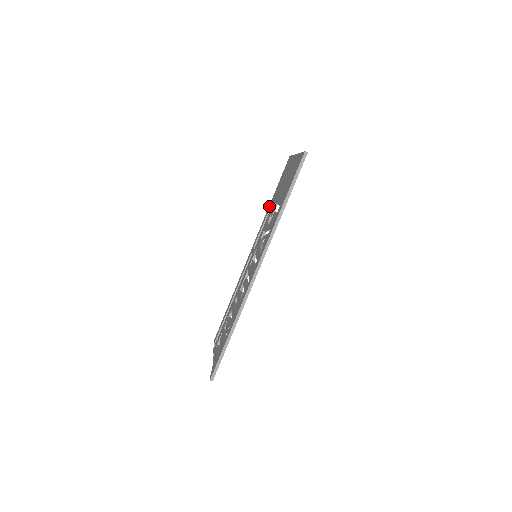
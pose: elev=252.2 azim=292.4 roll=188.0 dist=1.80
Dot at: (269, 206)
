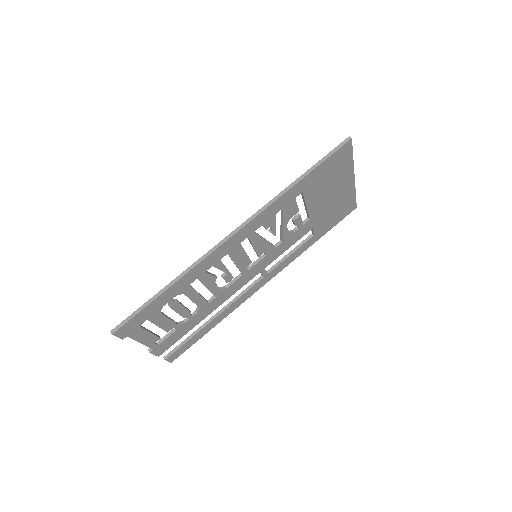
Dot at: occluded
